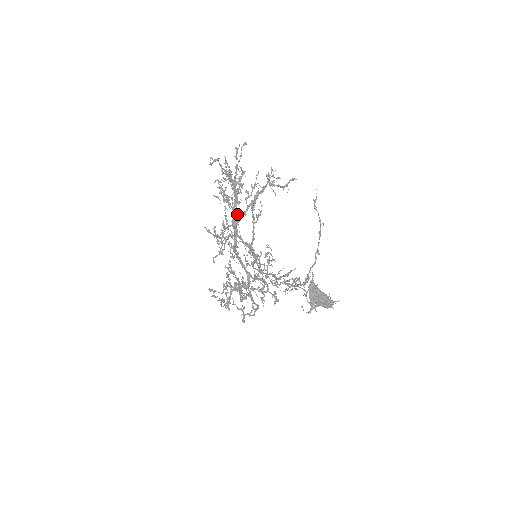
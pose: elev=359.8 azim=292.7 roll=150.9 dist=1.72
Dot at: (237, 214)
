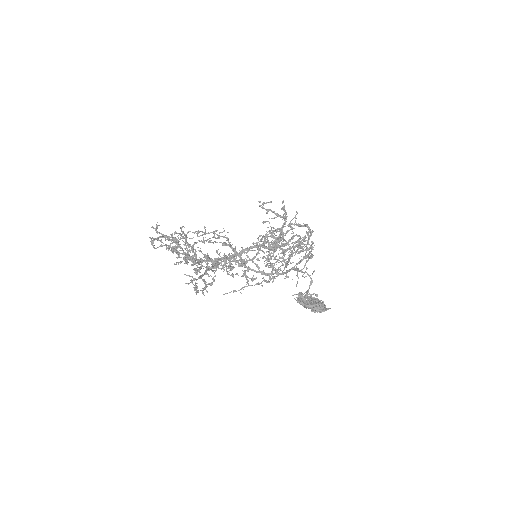
Dot at: (213, 243)
